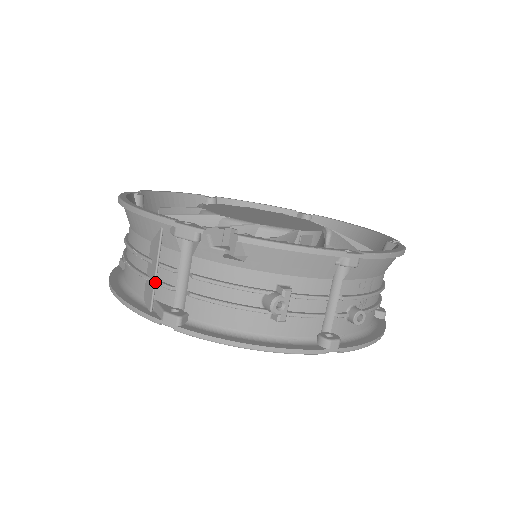
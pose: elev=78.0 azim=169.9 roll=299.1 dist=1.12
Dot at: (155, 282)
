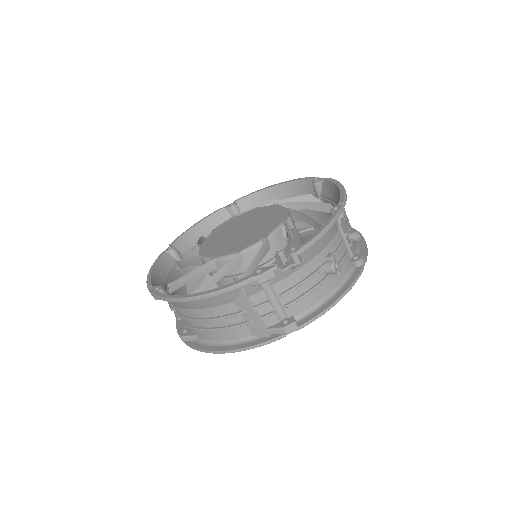
Dot at: (261, 319)
